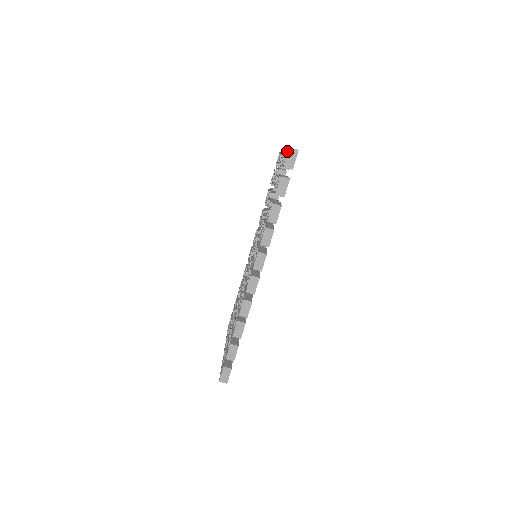
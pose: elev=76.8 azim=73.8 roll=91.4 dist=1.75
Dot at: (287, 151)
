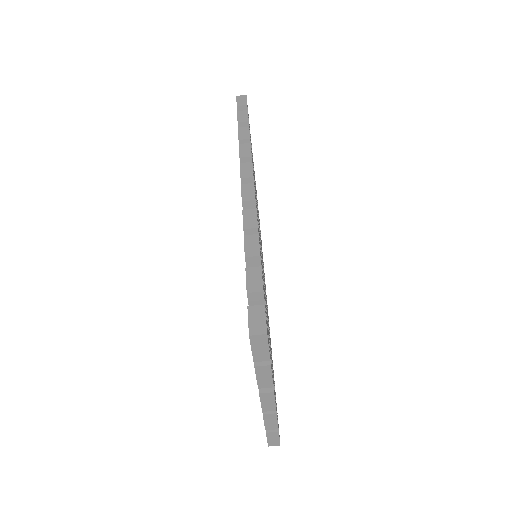
Dot at: occluded
